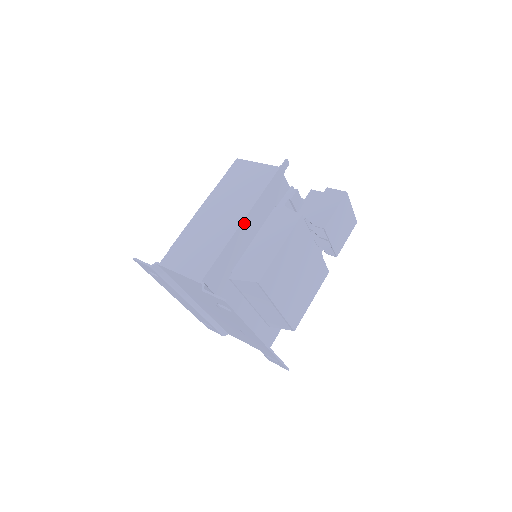
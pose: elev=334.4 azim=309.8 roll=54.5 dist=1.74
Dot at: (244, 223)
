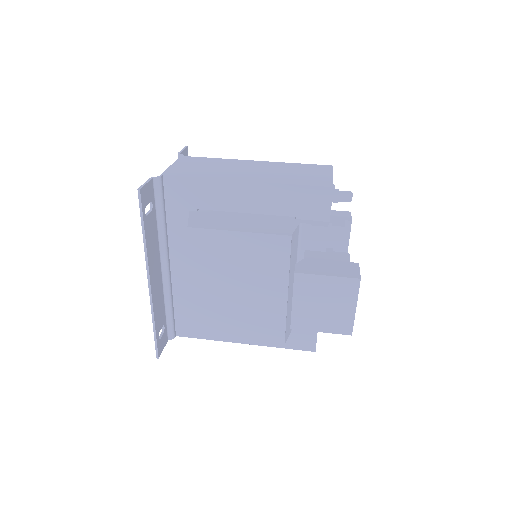
Dot at: (246, 185)
